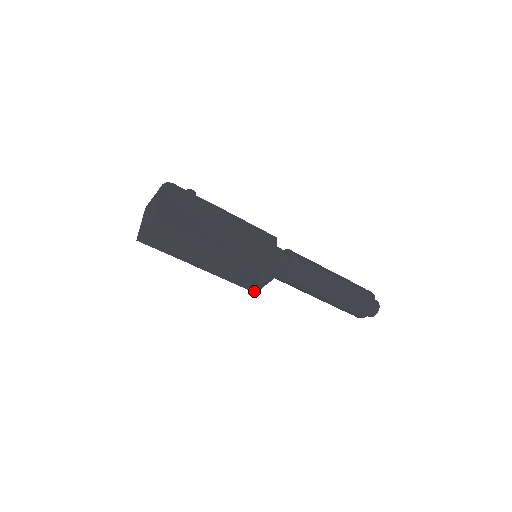
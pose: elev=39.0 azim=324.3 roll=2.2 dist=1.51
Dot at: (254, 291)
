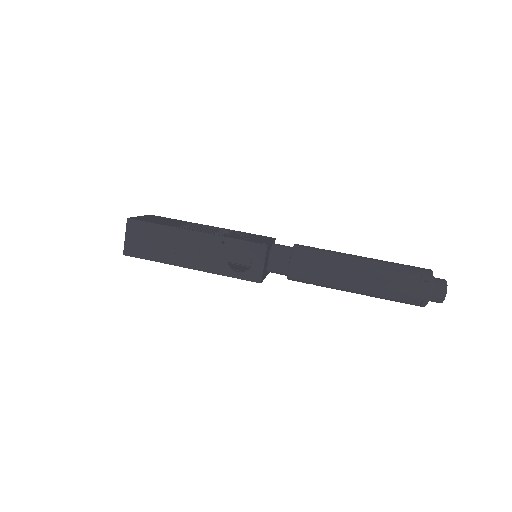
Dot at: (258, 281)
